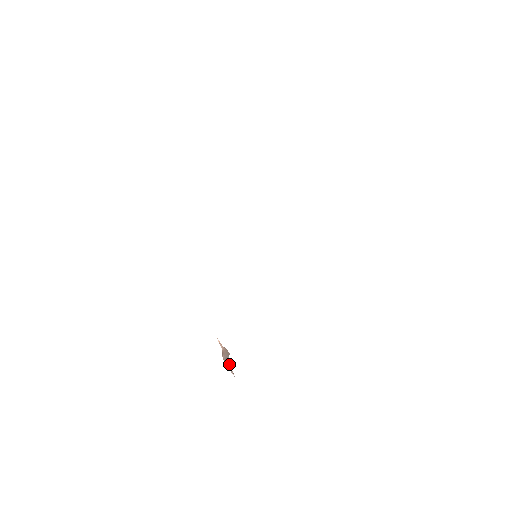
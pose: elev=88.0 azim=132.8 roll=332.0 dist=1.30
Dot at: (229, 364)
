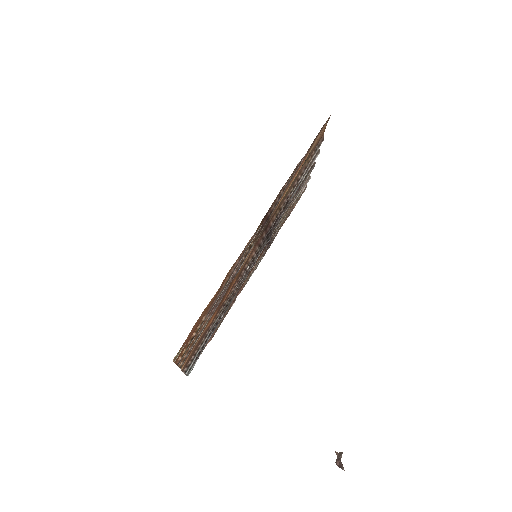
Dot at: (340, 463)
